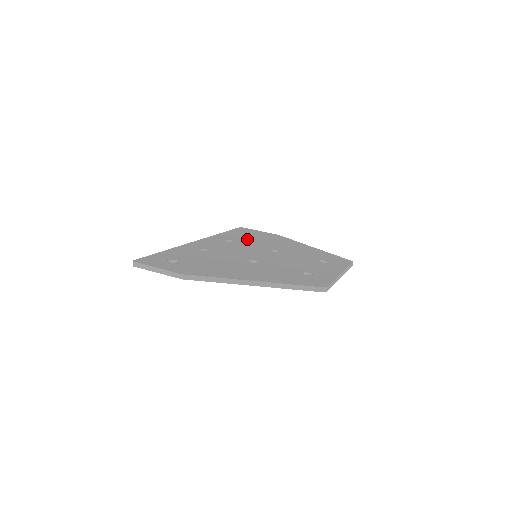
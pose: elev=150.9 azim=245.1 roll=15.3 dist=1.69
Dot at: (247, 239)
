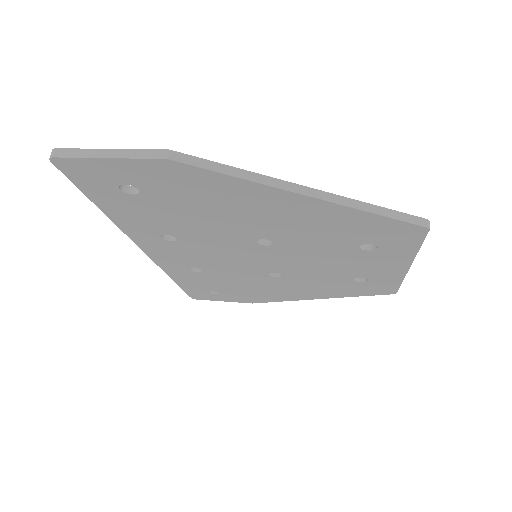
Dot at: occluded
